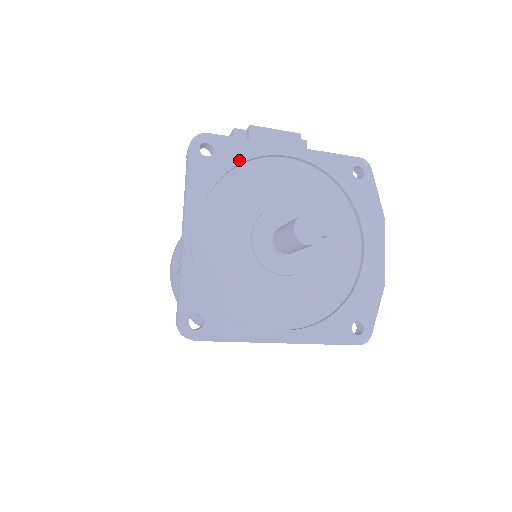
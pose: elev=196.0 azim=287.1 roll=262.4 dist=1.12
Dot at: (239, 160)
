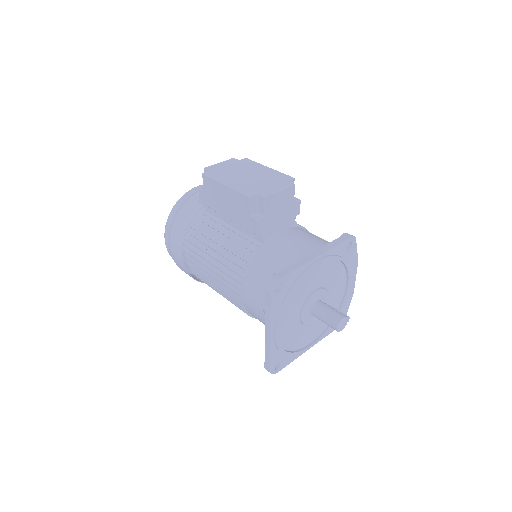
Dot at: (296, 284)
